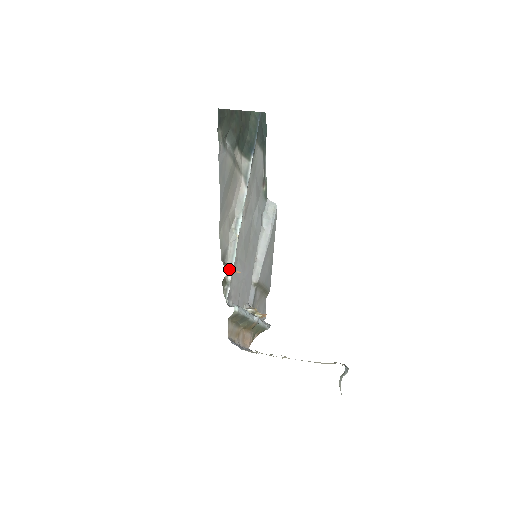
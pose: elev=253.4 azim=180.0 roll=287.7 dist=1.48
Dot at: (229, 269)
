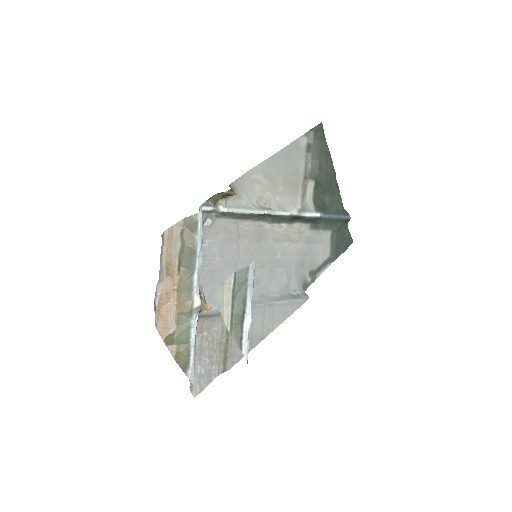
Dot at: (228, 205)
